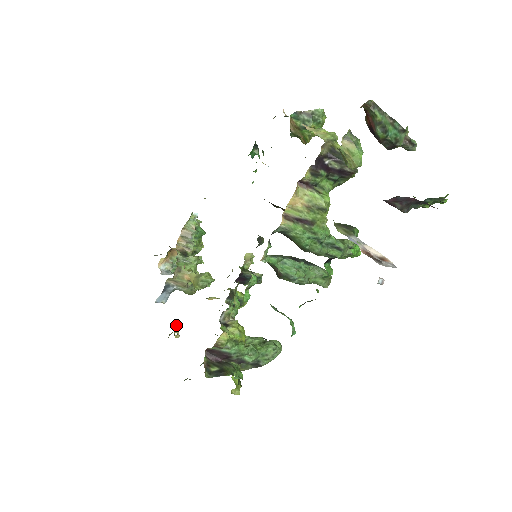
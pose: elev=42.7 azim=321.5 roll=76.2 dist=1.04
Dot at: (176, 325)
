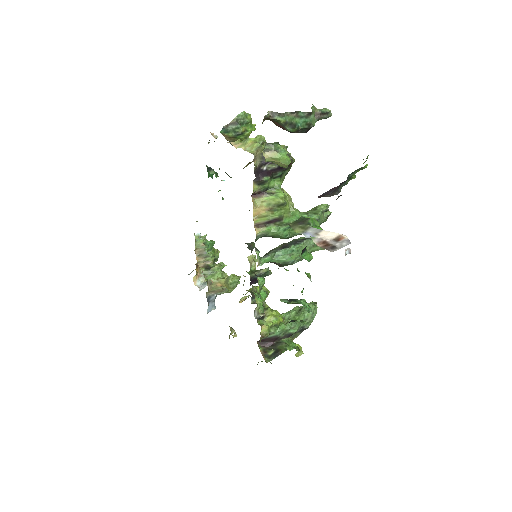
Dot at: (230, 328)
